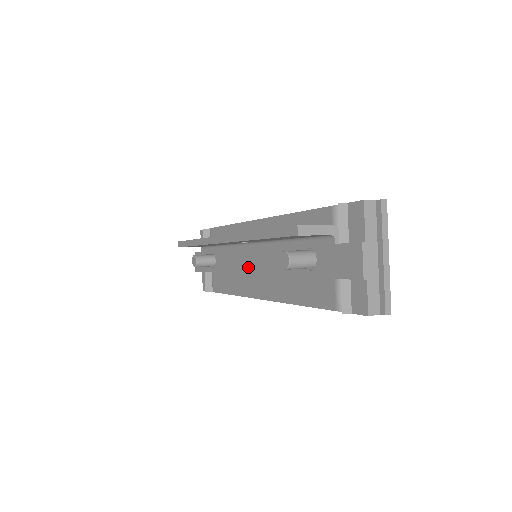
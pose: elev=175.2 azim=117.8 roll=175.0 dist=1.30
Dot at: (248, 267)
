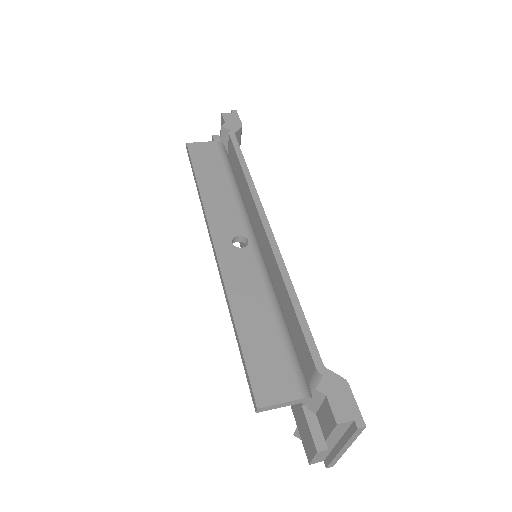
Dot at: occluded
